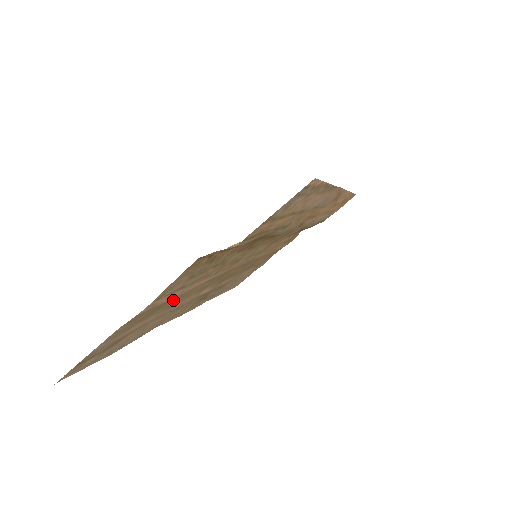
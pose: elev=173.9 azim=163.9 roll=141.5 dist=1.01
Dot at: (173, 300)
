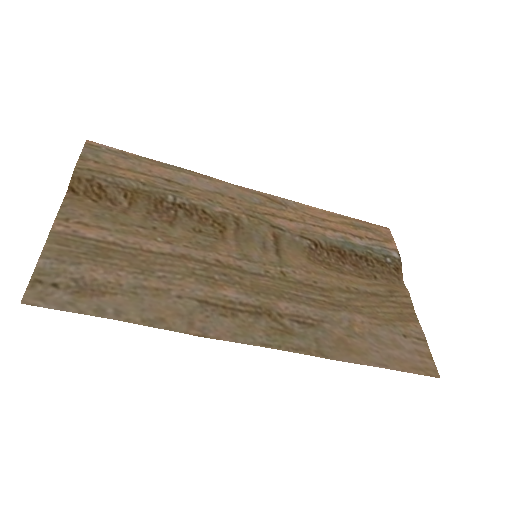
Dot at: (127, 256)
